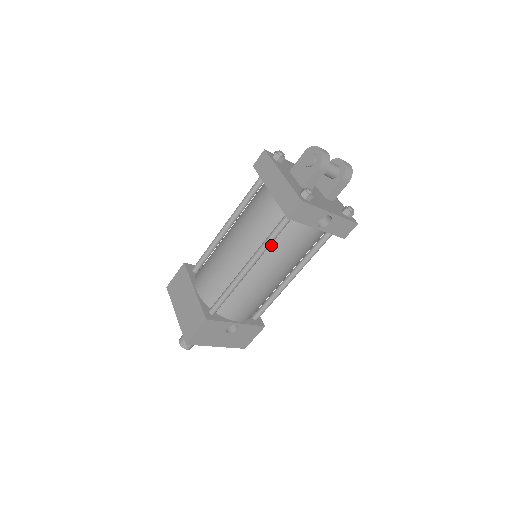
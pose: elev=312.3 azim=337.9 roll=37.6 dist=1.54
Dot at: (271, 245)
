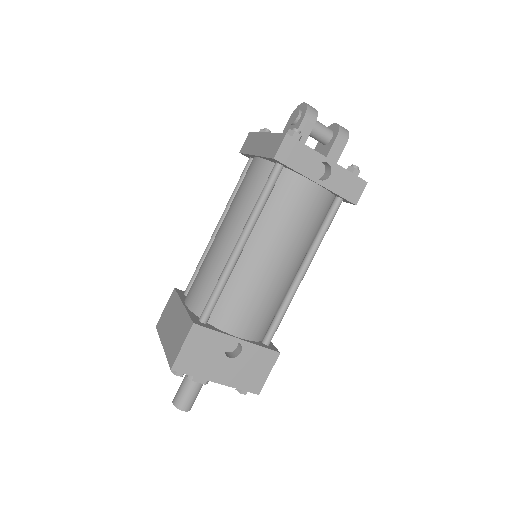
Dot at: (264, 212)
